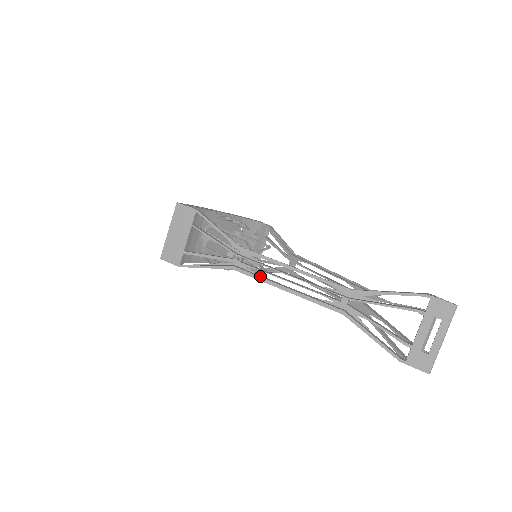
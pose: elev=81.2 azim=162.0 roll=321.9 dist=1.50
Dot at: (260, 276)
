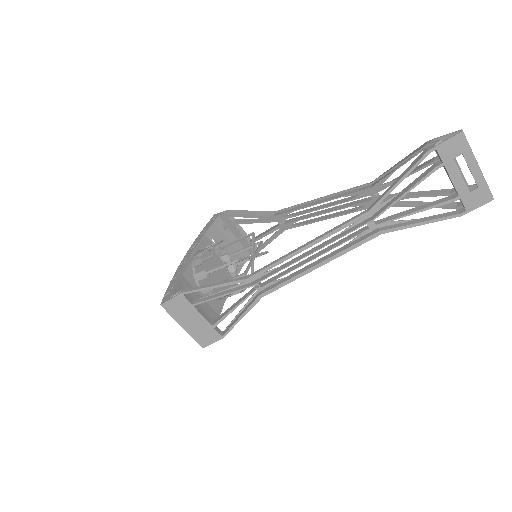
Dot at: (287, 279)
